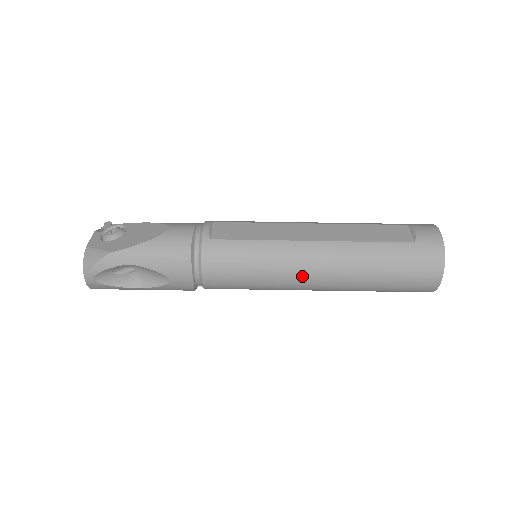
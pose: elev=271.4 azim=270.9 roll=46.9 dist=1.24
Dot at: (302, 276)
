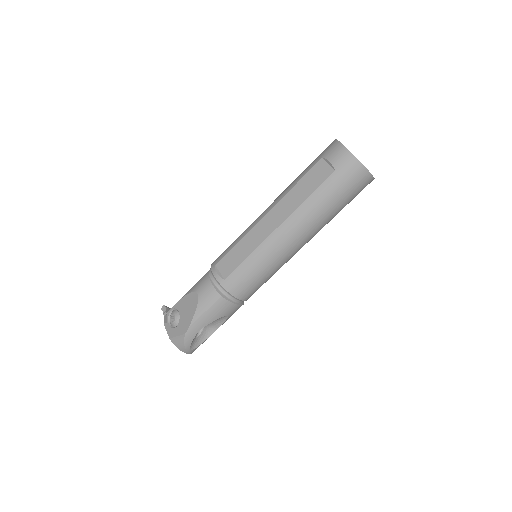
Dot at: (291, 250)
